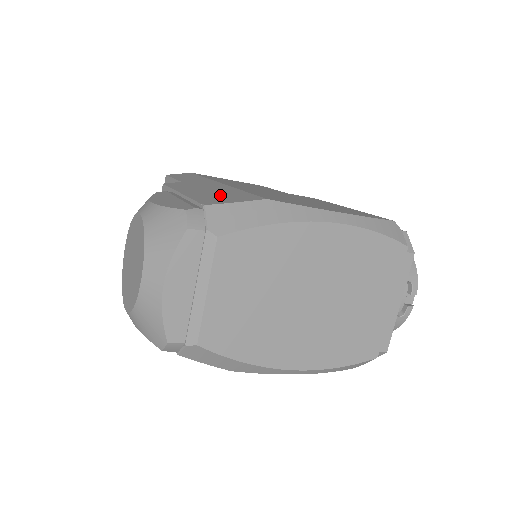
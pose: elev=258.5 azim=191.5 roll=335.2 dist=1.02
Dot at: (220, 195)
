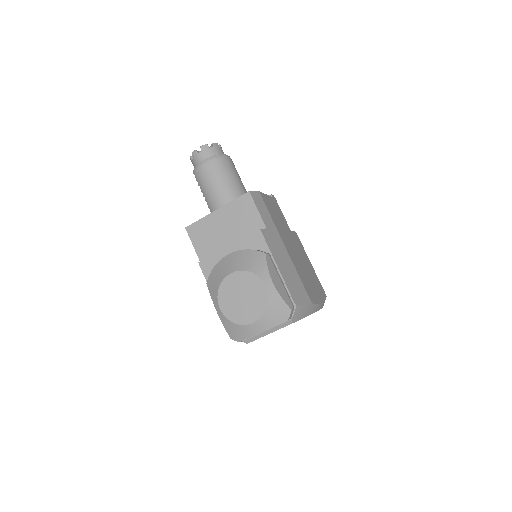
Dot at: (295, 284)
